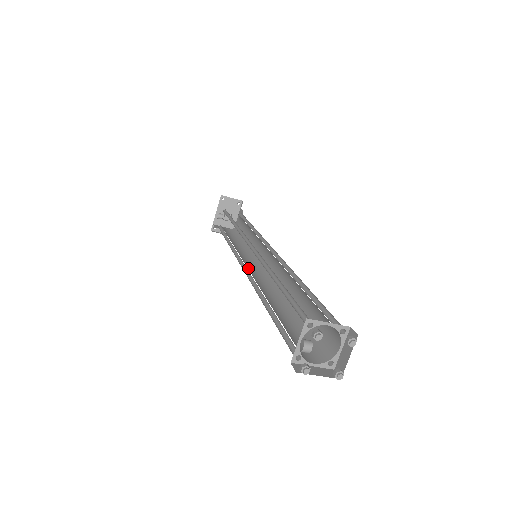
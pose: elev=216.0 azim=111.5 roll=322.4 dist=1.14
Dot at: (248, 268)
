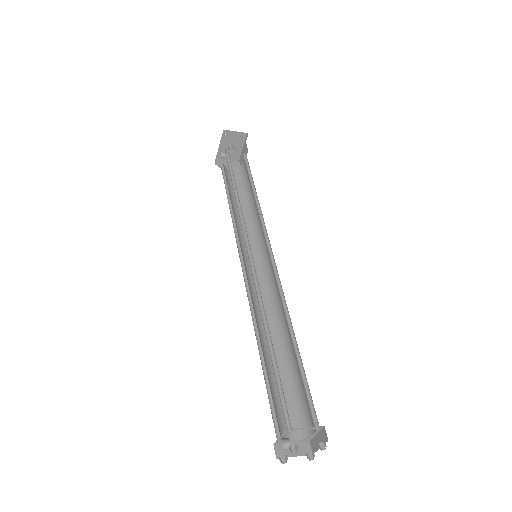
Dot at: (248, 269)
